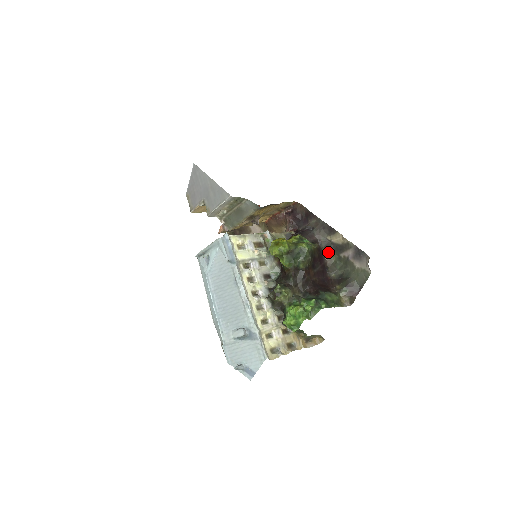
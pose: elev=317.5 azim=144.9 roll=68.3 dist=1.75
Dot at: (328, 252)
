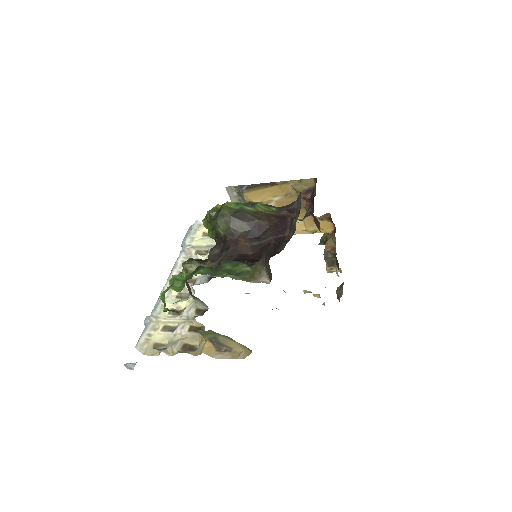
Dot at: occluded
